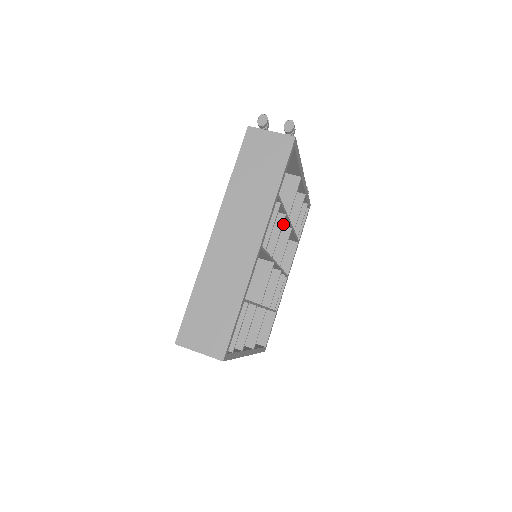
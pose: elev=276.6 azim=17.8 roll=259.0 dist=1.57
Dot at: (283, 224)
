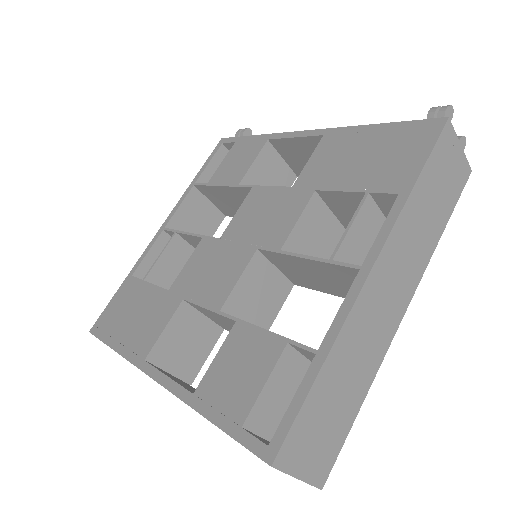
Dot at: occluded
